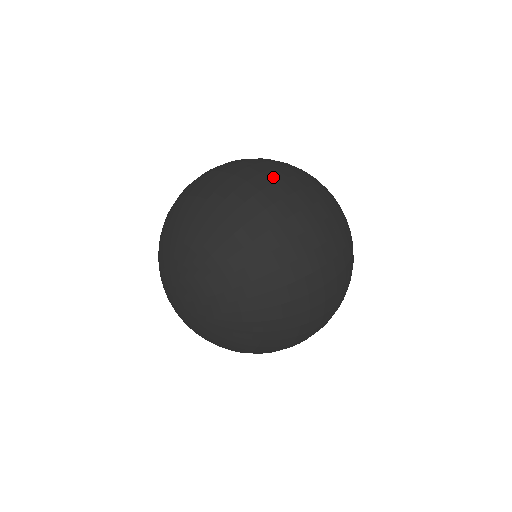
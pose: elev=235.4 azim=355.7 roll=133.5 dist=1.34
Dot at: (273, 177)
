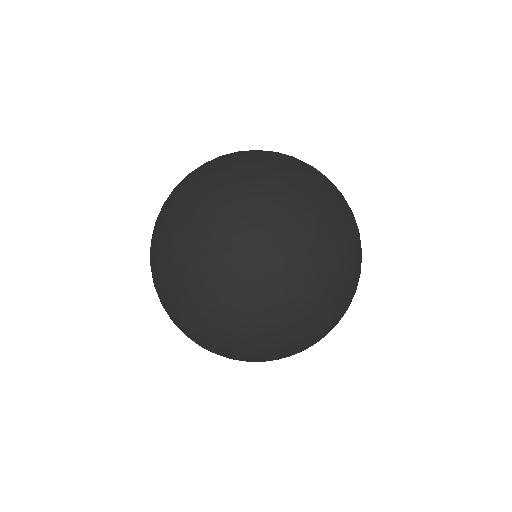
Dot at: occluded
